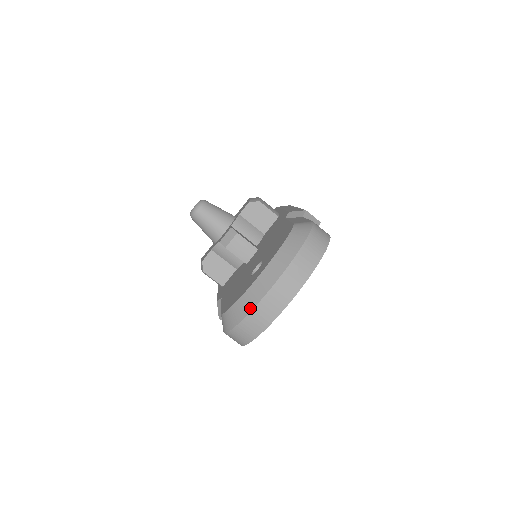
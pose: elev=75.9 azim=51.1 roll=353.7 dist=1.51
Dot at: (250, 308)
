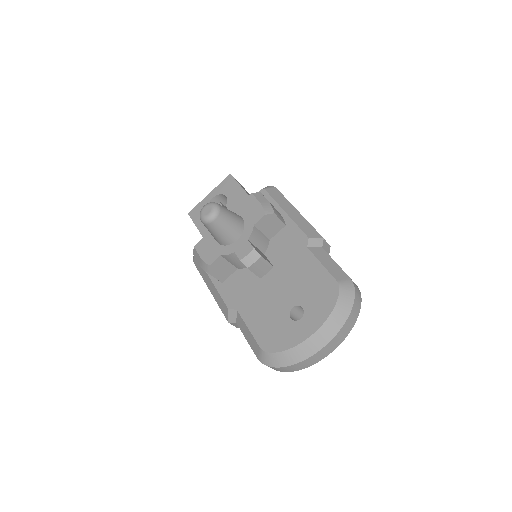
Dot at: (301, 359)
